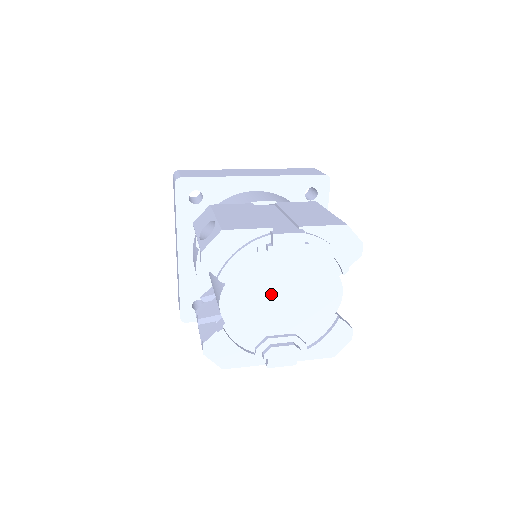
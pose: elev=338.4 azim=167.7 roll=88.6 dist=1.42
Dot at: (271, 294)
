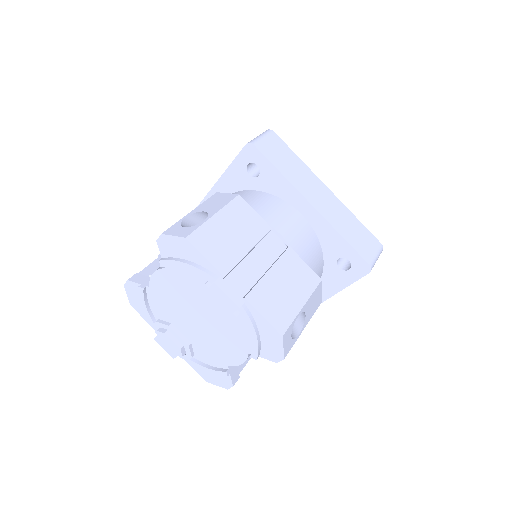
Dot at: (192, 307)
